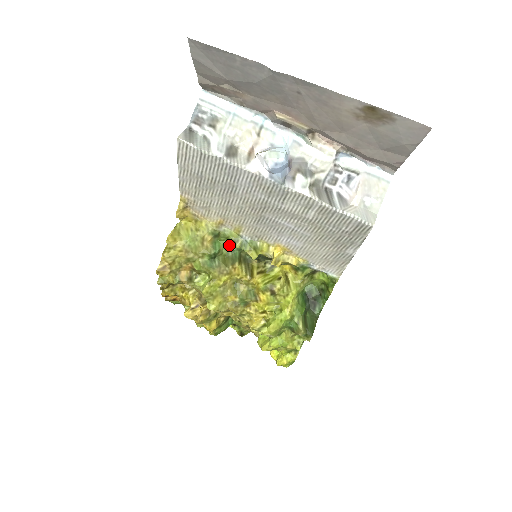
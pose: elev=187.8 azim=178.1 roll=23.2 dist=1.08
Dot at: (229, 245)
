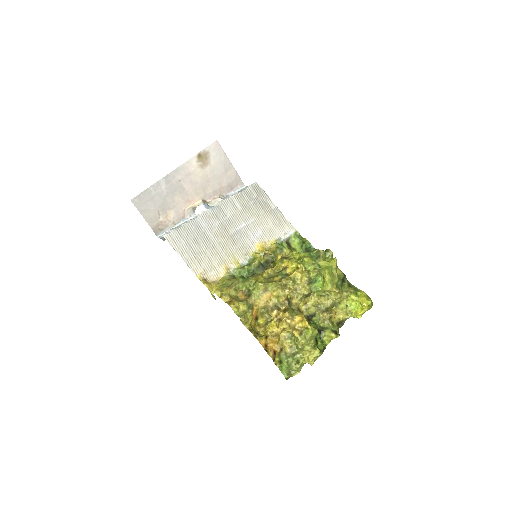
Dot at: (245, 277)
